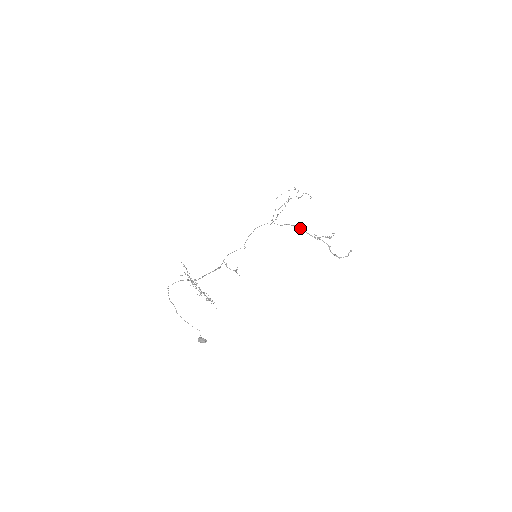
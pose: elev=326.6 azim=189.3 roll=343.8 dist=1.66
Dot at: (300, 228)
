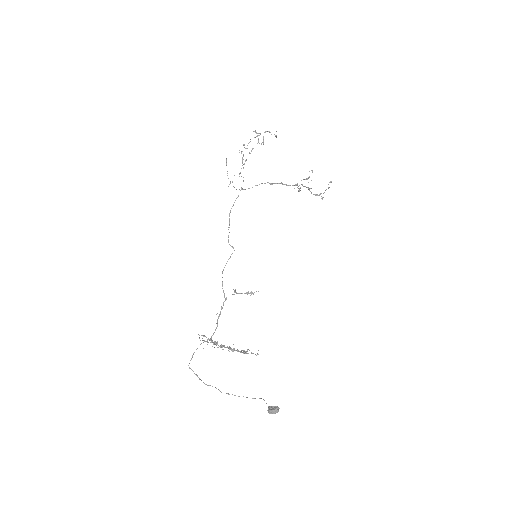
Dot at: (275, 183)
